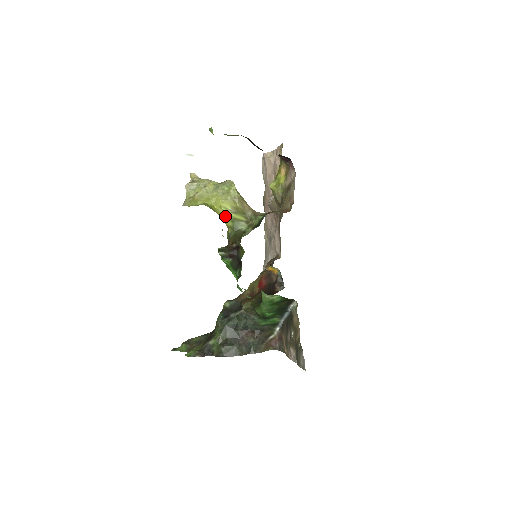
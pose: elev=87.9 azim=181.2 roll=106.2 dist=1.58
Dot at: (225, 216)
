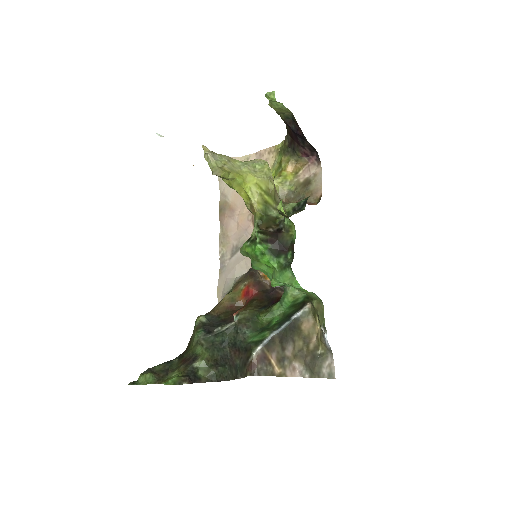
Dot at: (257, 197)
